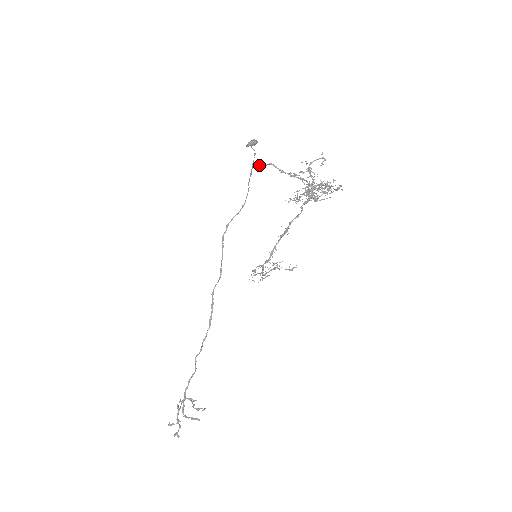
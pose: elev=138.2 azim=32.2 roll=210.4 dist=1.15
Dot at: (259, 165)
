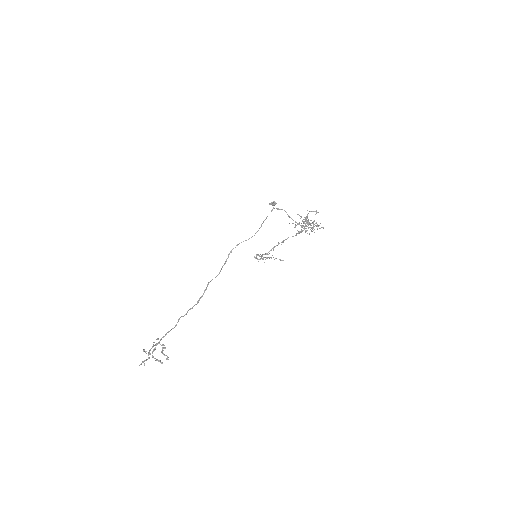
Dot at: (278, 208)
